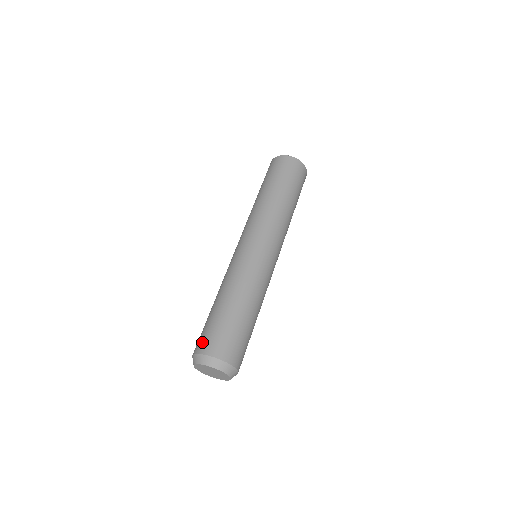
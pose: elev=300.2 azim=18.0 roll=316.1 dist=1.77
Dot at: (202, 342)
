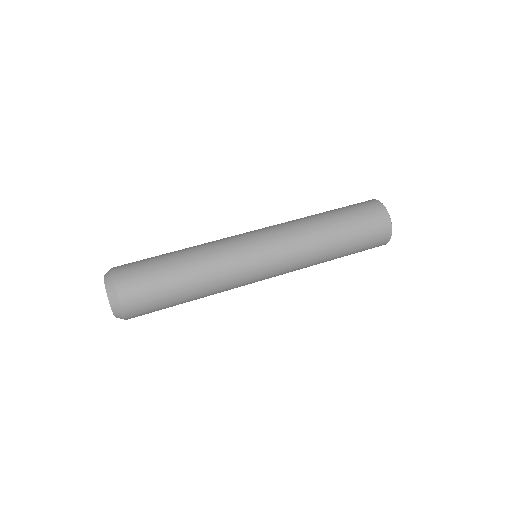
Dot at: (126, 264)
